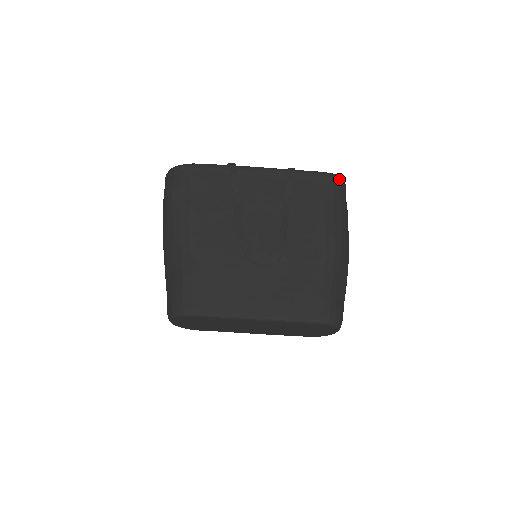
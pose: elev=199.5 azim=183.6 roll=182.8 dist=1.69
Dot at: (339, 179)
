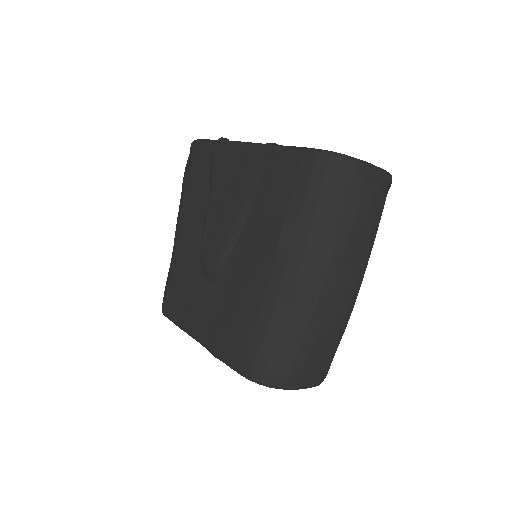
Dot at: (326, 159)
